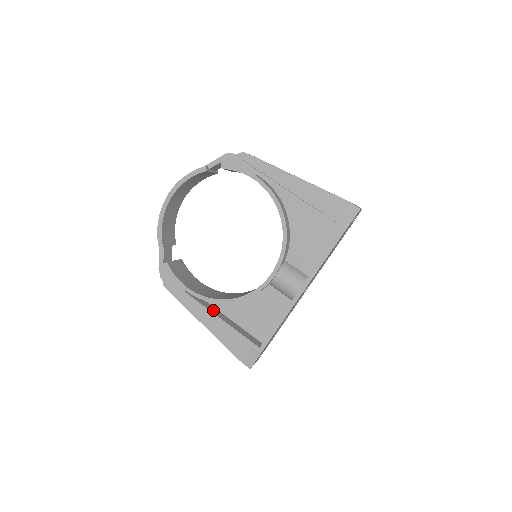
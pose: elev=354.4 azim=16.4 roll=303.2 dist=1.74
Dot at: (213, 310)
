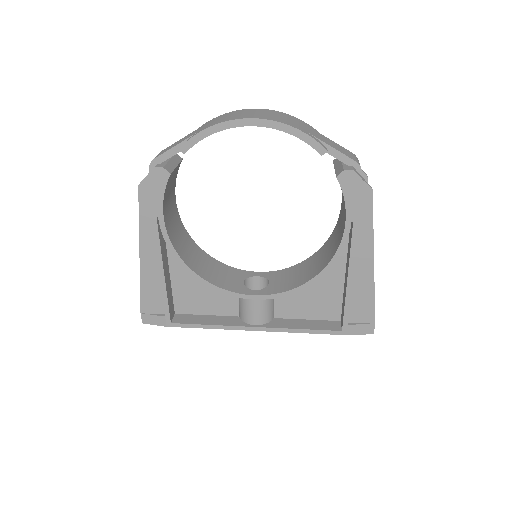
Dot at: (164, 255)
